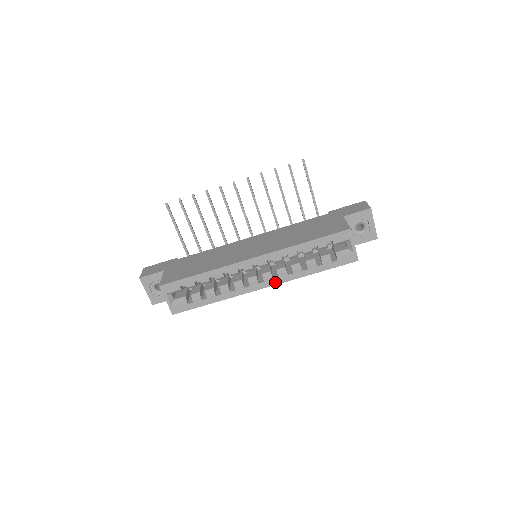
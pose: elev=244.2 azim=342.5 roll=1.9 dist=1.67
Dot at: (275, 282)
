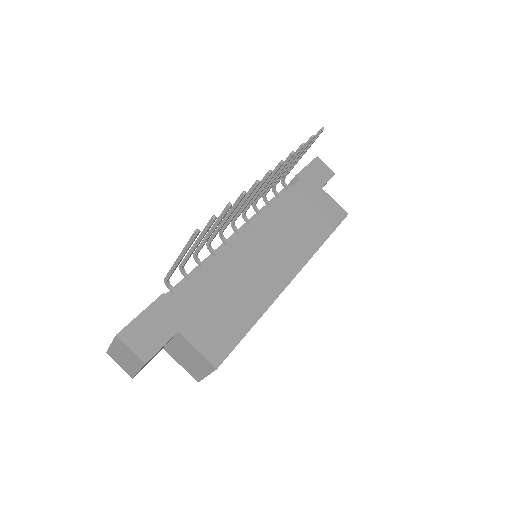
Dot at: occluded
